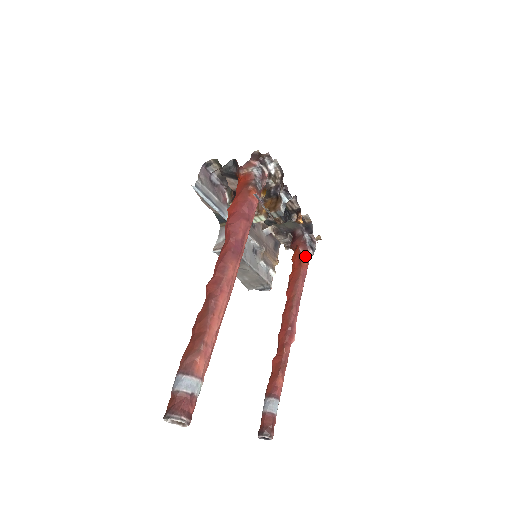
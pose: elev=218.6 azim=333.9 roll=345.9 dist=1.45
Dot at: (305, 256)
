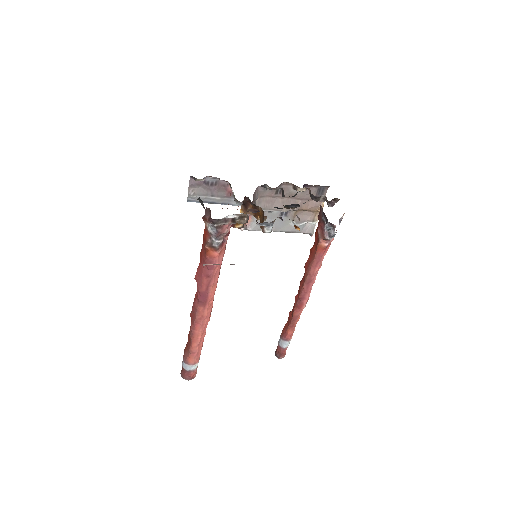
Dot at: (321, 241)
